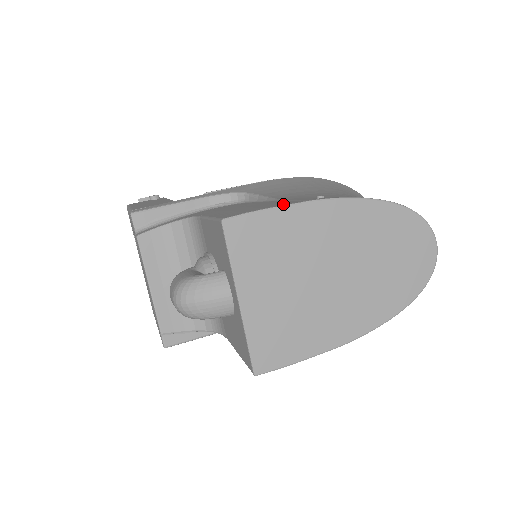
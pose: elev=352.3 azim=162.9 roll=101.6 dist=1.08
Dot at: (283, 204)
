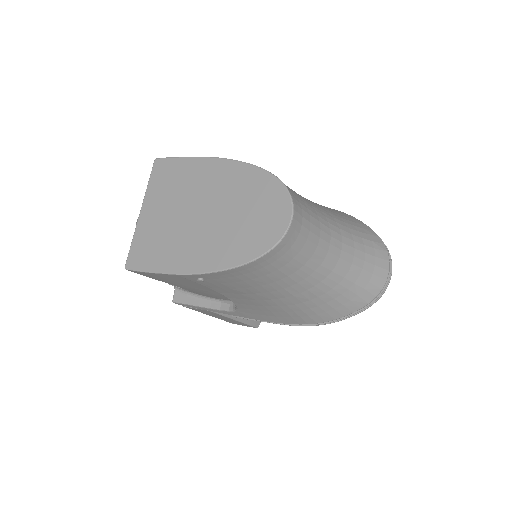
Dot at: occluded
